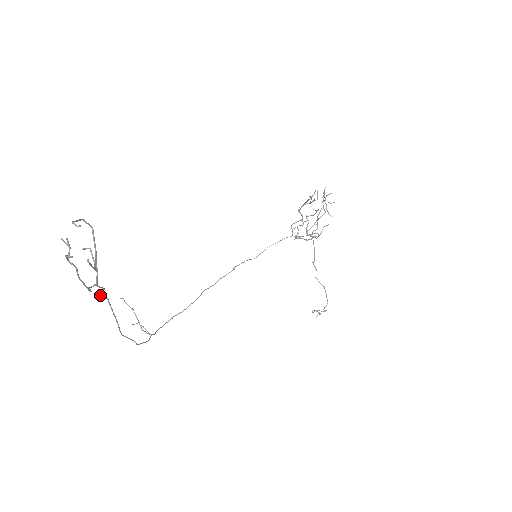
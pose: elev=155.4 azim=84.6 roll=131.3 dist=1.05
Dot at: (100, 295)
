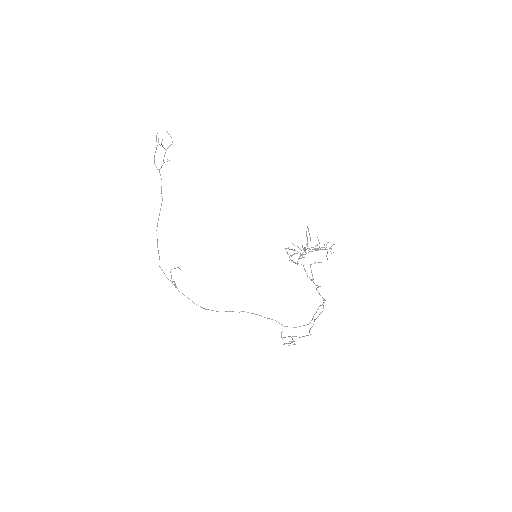
Dot at: (161, 193)
